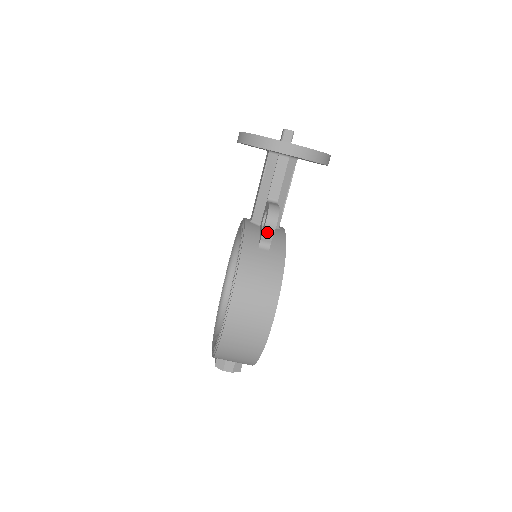
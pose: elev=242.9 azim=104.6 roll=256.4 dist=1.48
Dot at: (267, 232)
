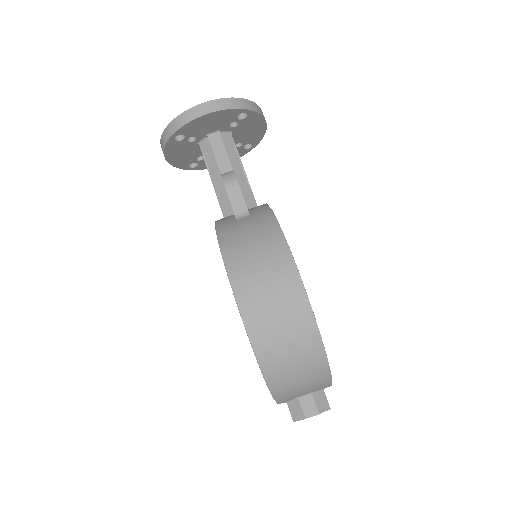
Dot at: (234, 197)
